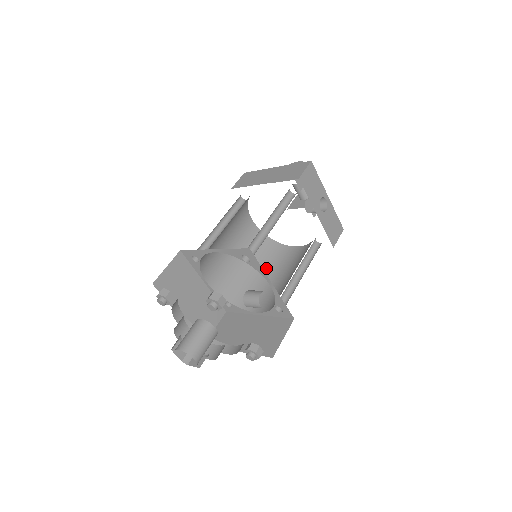
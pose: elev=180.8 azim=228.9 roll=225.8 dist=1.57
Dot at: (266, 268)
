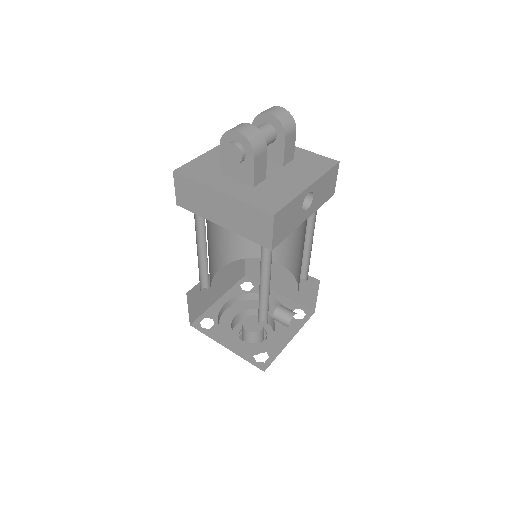
Dot at: occluded
